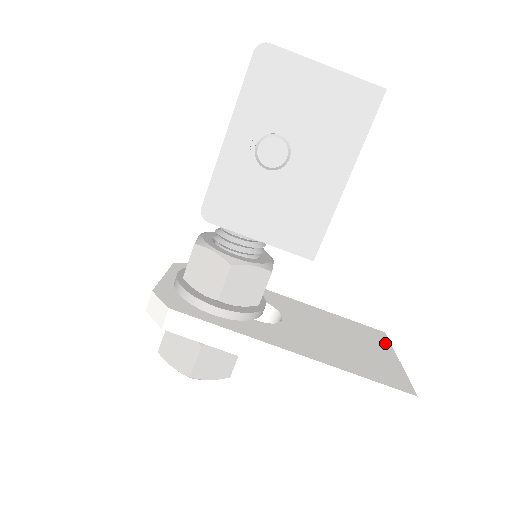
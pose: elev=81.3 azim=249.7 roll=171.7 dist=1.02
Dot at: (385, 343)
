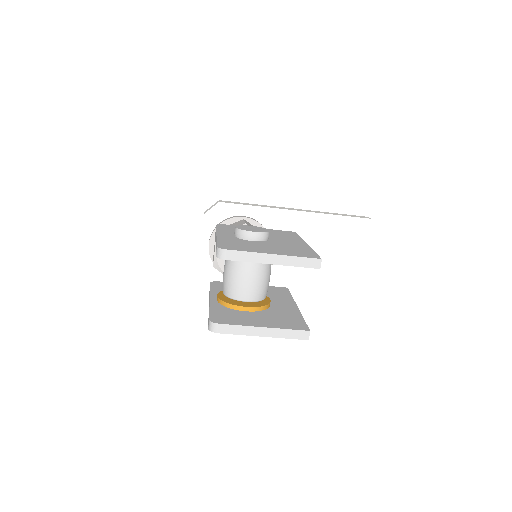
Dot at: (363, 239)
